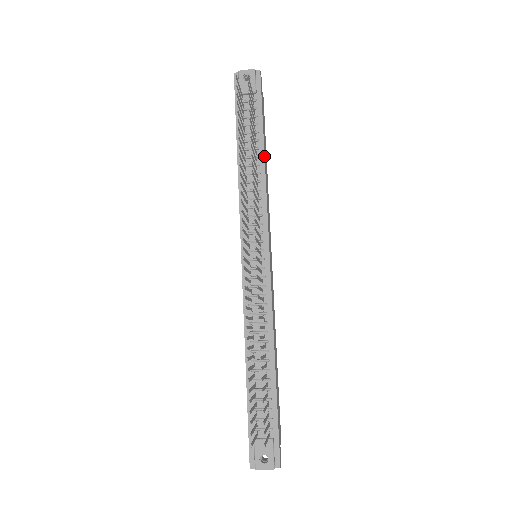
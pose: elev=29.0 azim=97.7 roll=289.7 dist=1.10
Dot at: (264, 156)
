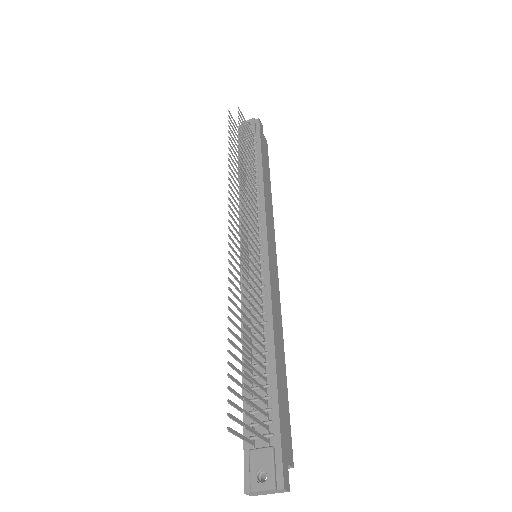
Dot at: (262, 173)
